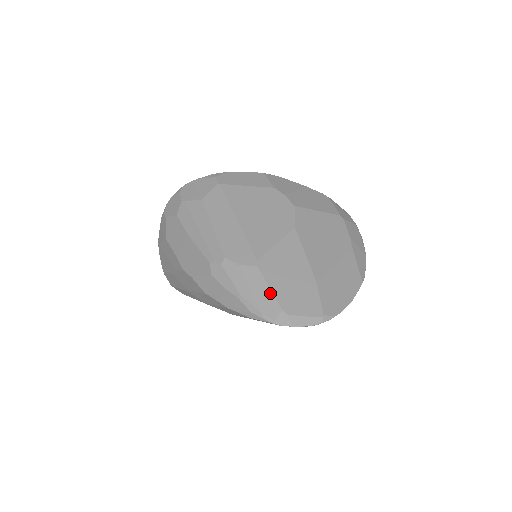
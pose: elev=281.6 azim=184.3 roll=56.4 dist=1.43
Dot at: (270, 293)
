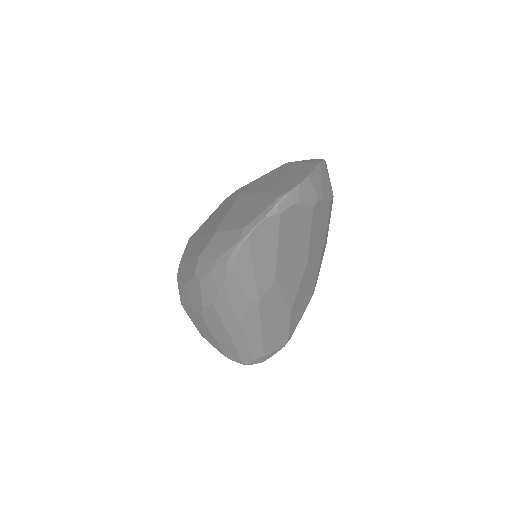
Dot at: (230, 232)
